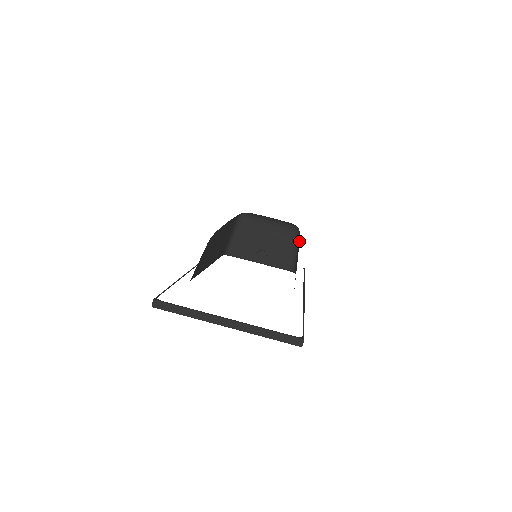
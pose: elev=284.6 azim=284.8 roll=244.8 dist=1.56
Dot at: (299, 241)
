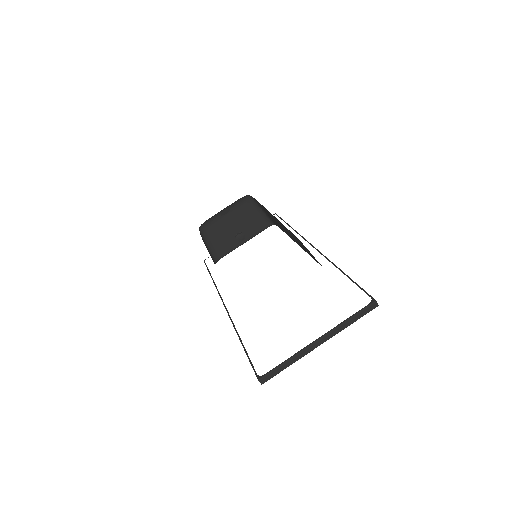
Dot at: (262, 206)
